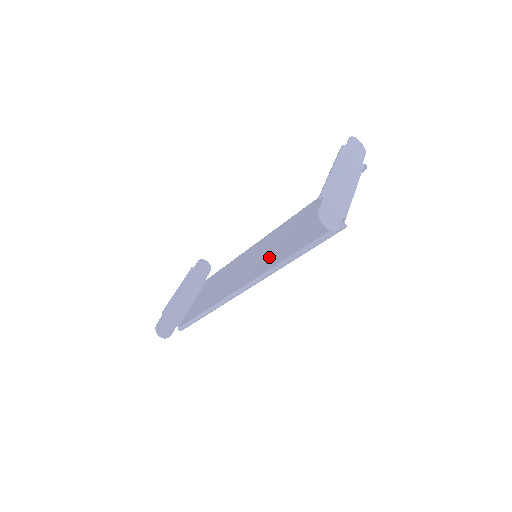
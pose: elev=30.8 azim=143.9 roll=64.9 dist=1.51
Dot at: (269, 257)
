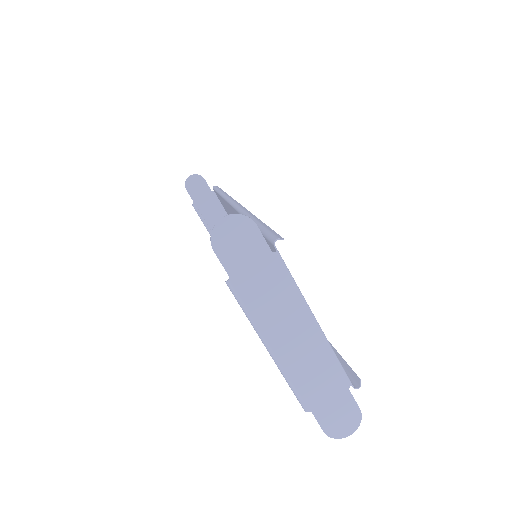
Dot at: occluded
